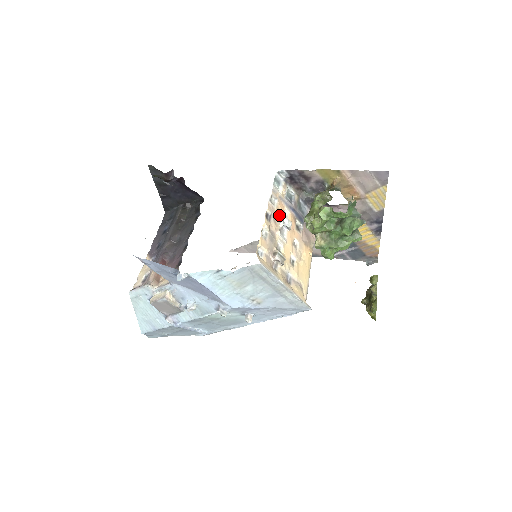
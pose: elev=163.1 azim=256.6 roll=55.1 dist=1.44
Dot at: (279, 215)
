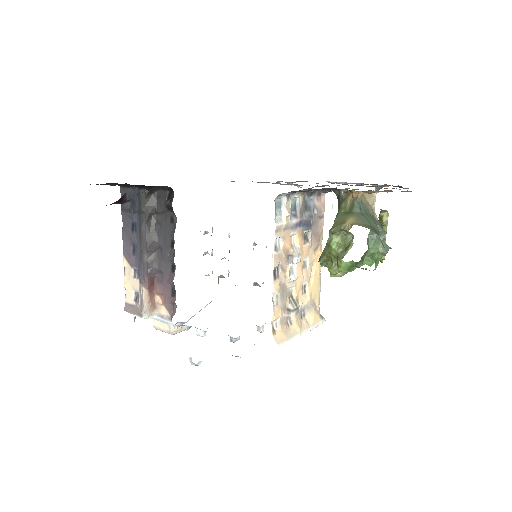
Dot at: (286, 254)
